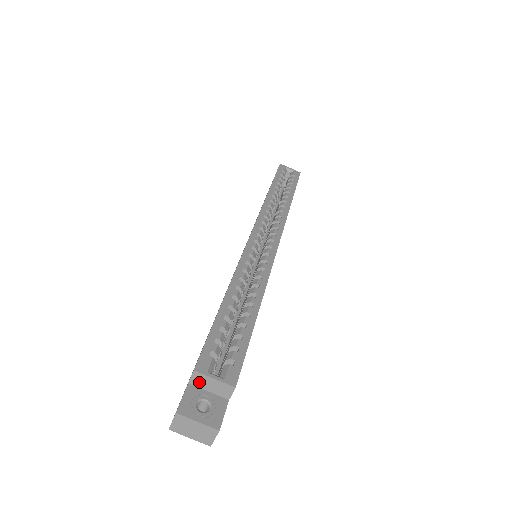
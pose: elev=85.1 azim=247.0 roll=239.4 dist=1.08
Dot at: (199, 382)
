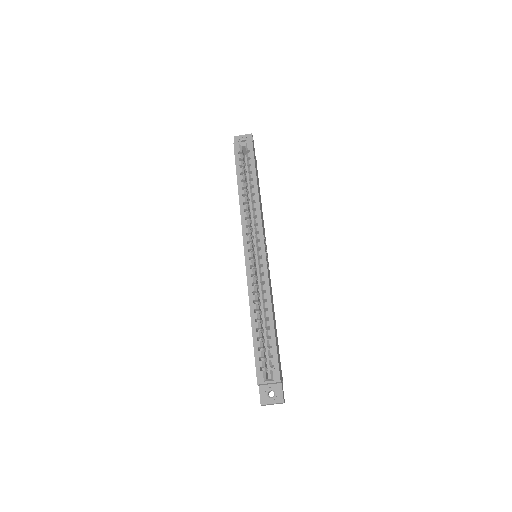
Dot at: (263, 385)
